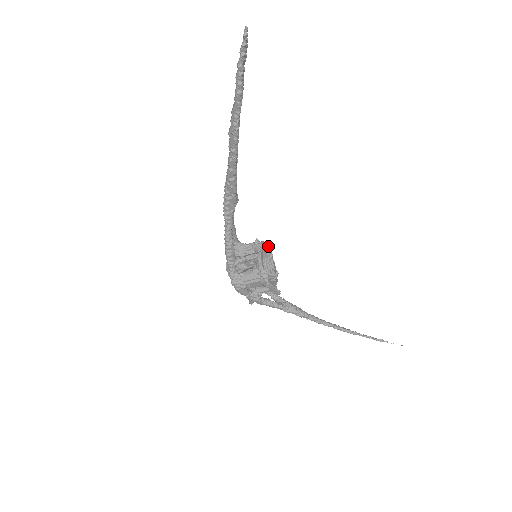
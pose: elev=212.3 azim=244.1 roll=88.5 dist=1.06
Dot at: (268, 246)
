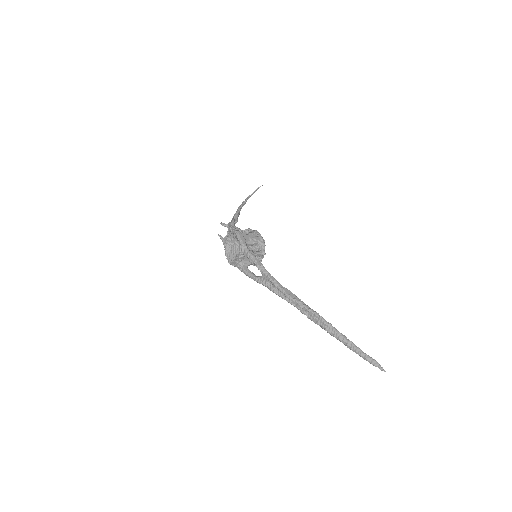
Dot at: (264, 241)
